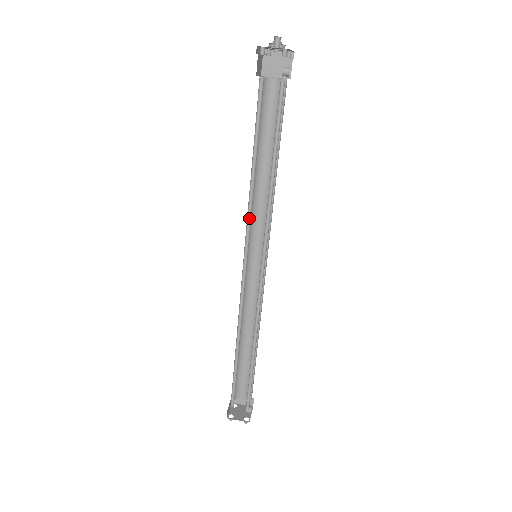
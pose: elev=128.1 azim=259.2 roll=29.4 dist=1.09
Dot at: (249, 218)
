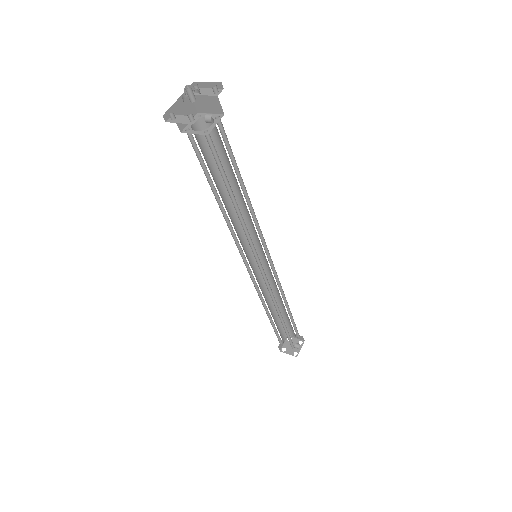
Dot at: (234, 234)
